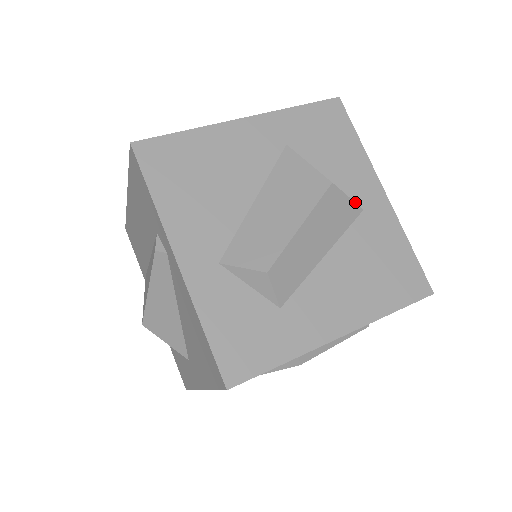
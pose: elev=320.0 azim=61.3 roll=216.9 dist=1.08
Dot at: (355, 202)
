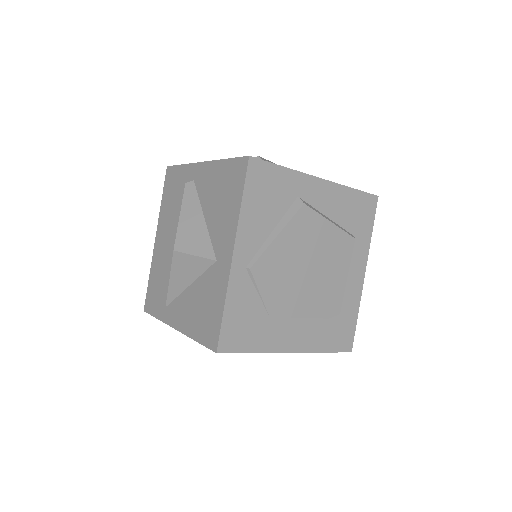
Dot at: occluded
